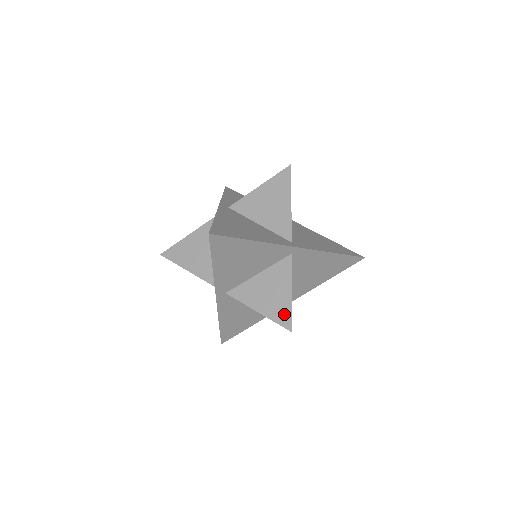
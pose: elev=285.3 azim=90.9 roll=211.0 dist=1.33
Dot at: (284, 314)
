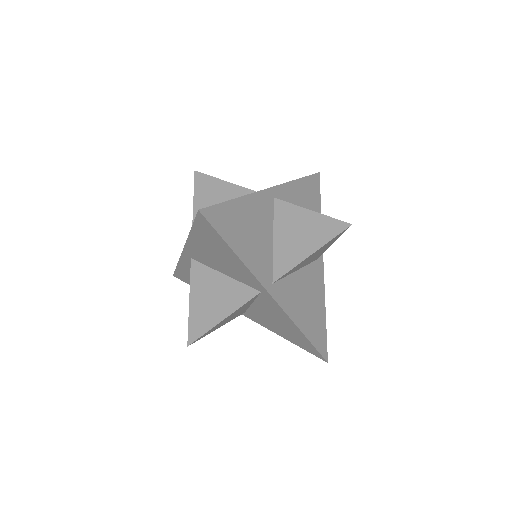
Dot at: (329, 226)
